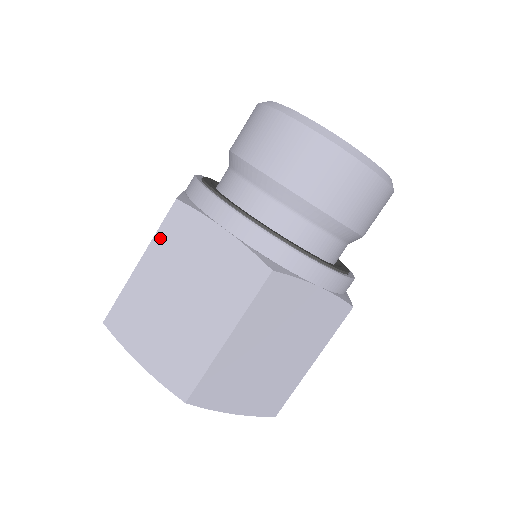
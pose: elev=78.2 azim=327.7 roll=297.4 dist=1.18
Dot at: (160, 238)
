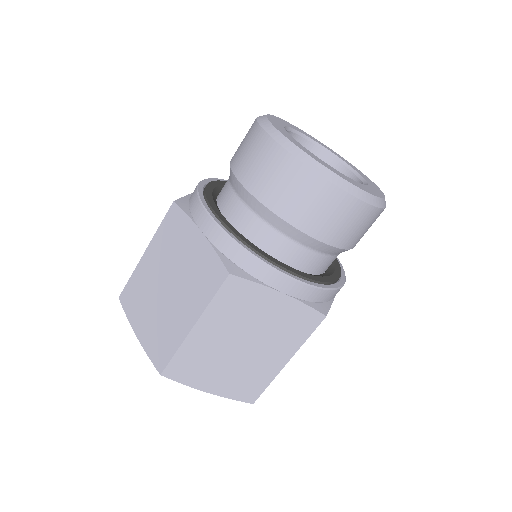
Dot at: (160, 233)
